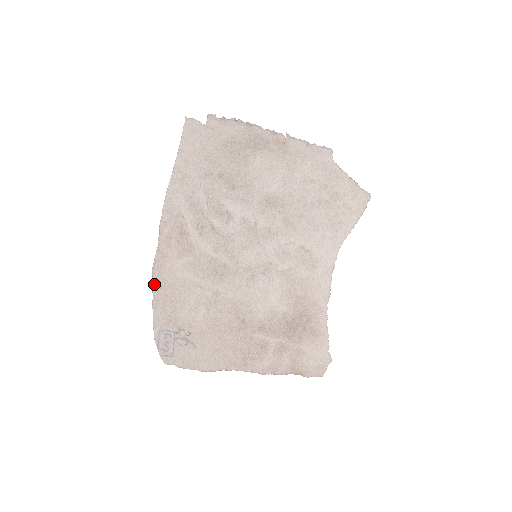
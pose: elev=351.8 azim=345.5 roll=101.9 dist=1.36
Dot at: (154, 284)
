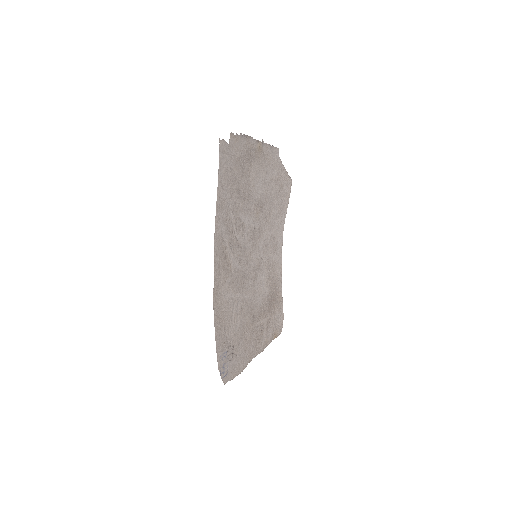
Dot at: (215, 316)
